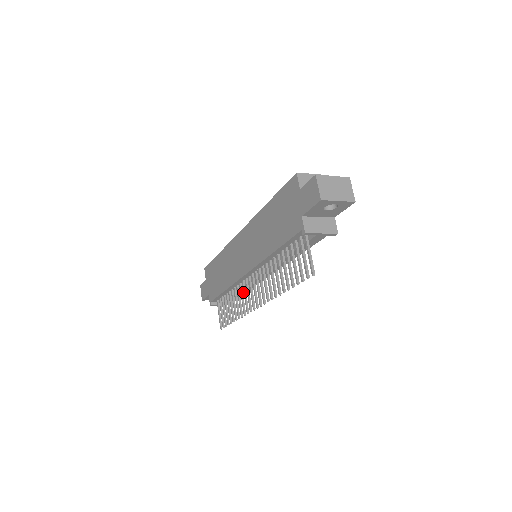
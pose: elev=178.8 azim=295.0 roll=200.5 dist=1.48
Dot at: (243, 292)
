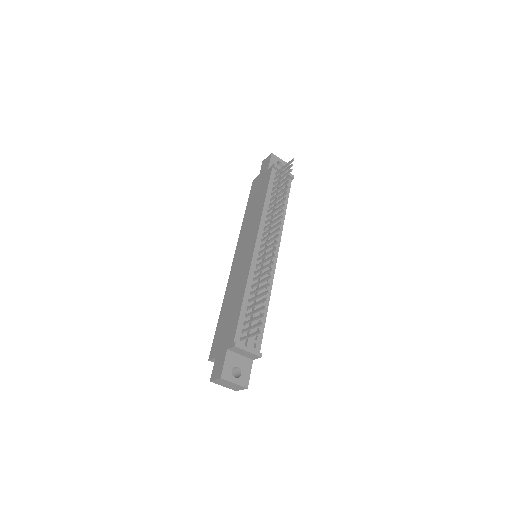
Dot at: occluded
